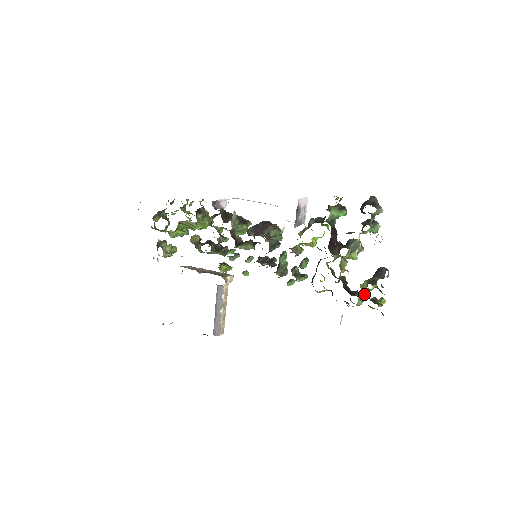
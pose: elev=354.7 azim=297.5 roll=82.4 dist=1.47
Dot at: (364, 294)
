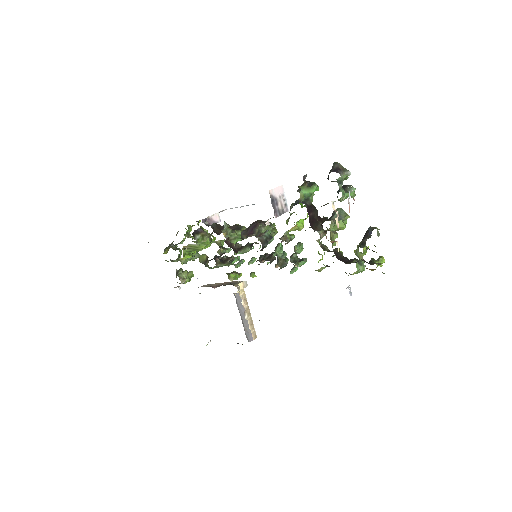
Dot at: (359, 259)
